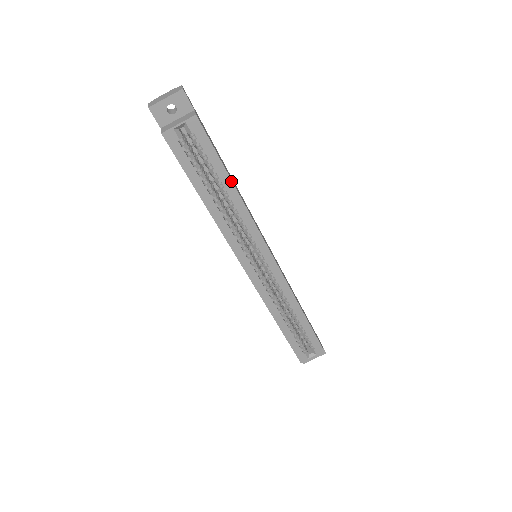
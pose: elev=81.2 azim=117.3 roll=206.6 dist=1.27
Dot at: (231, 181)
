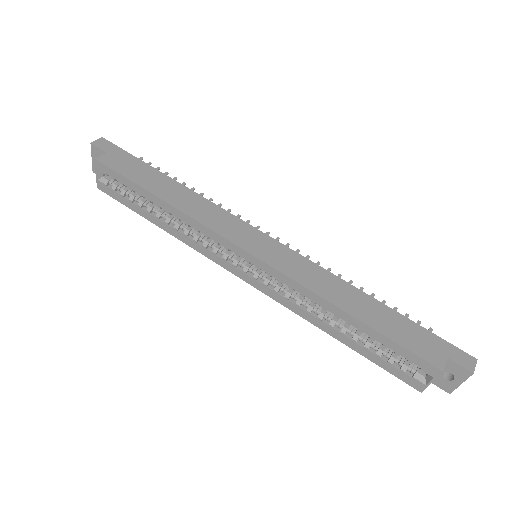
Dot at: (154, 196)
